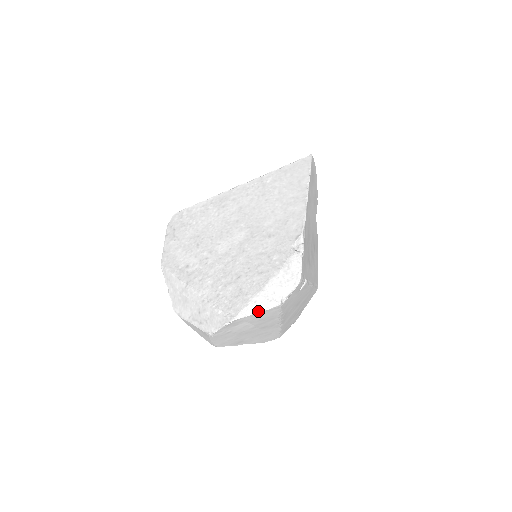
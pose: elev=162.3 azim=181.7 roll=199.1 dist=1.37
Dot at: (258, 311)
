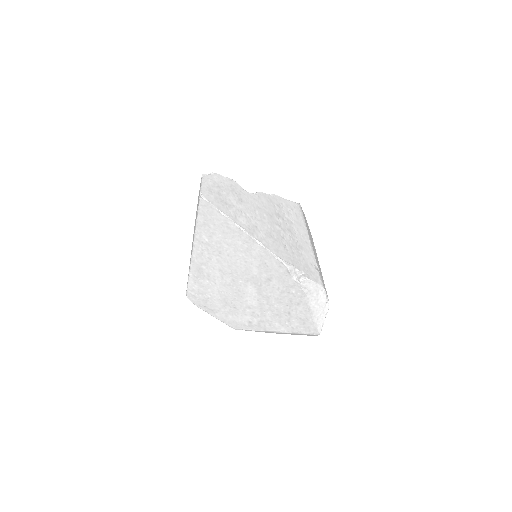
Dot at: (324, 319)
